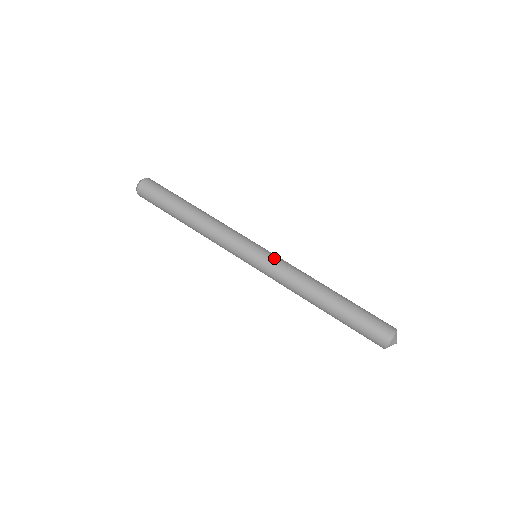
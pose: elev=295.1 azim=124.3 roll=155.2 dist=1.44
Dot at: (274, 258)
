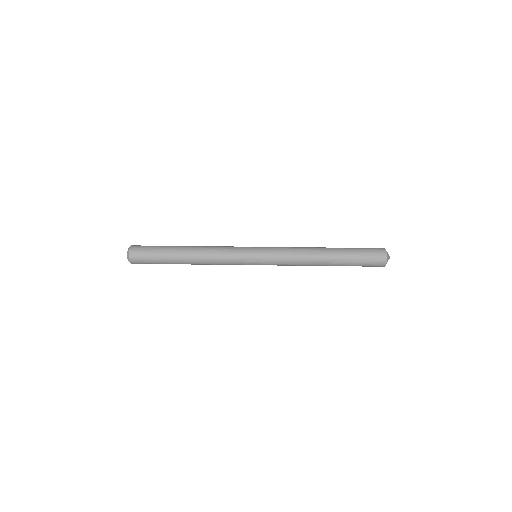
Dot at: (272, 249)
